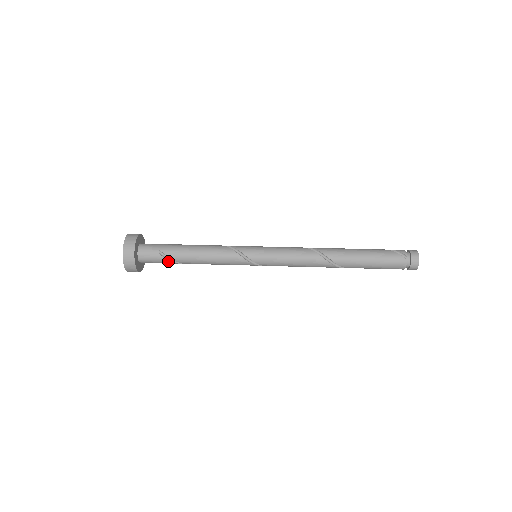
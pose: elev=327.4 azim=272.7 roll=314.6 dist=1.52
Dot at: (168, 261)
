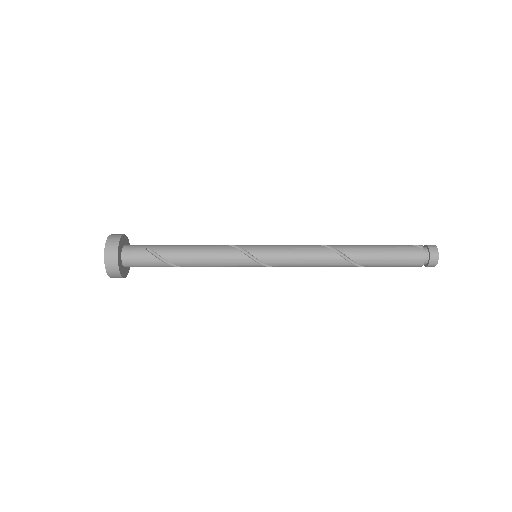
Dot at: (156, 259)
